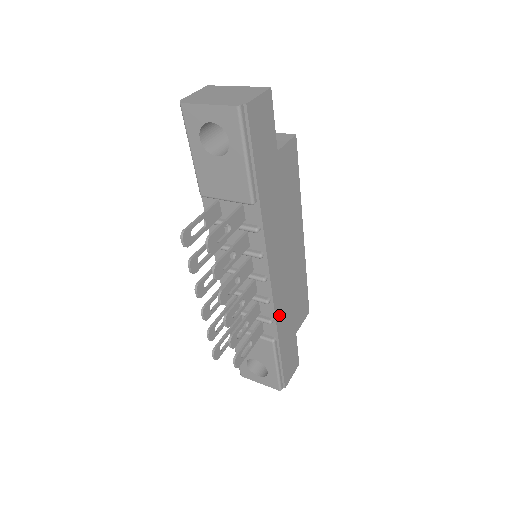
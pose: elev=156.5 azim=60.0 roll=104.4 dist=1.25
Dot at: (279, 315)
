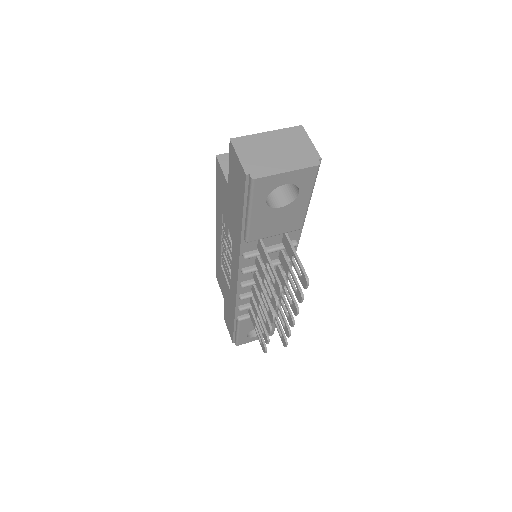
Dot at: occluded
